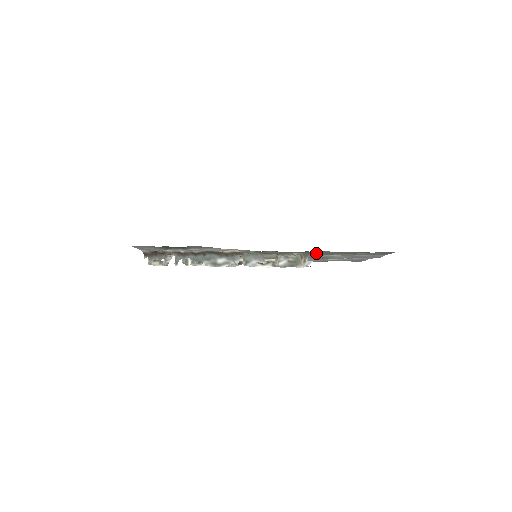
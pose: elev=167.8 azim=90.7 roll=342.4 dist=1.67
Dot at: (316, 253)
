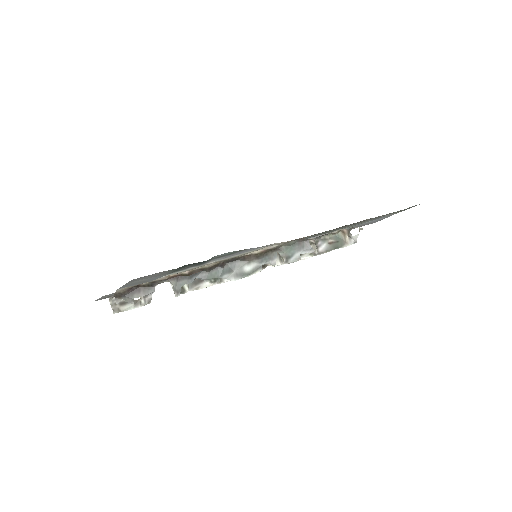
Dot at: (330, 231)
